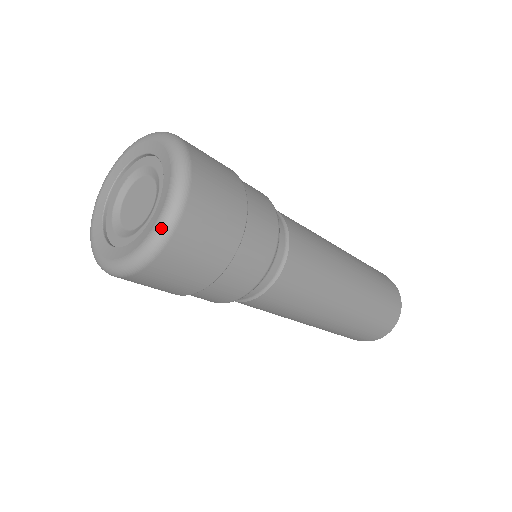
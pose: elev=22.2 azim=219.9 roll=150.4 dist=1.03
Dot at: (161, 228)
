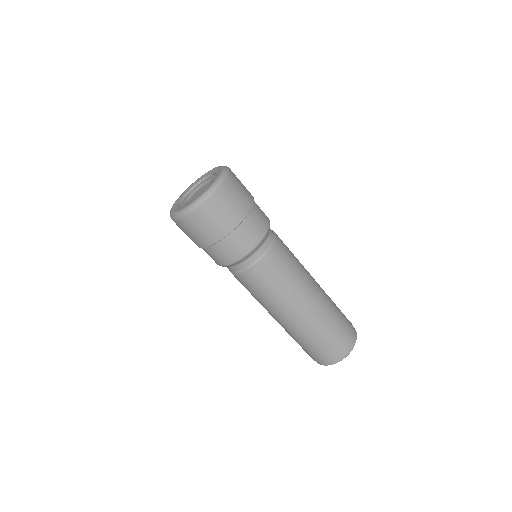
Dot at: (214, 184)
